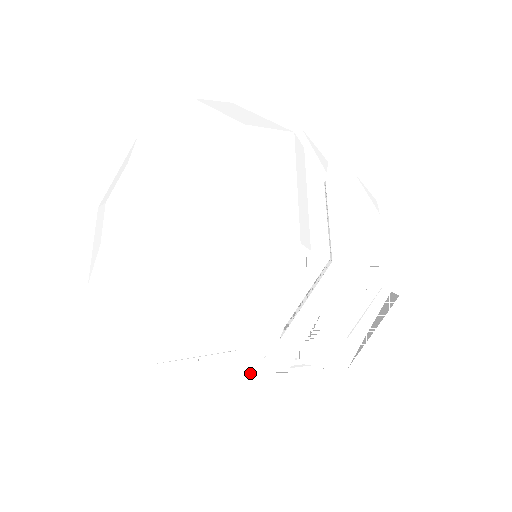
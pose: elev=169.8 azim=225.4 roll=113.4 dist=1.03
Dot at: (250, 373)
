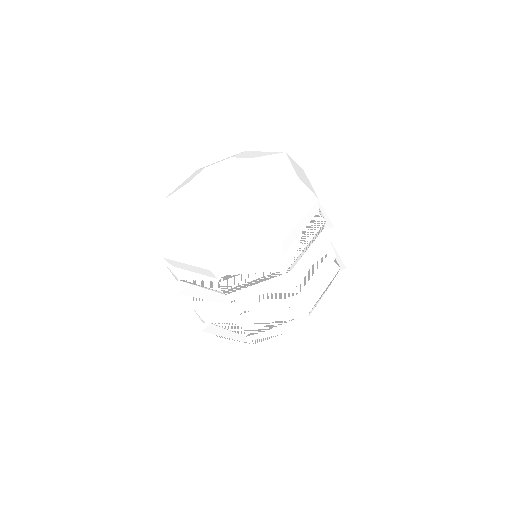
Dot at: occluded
